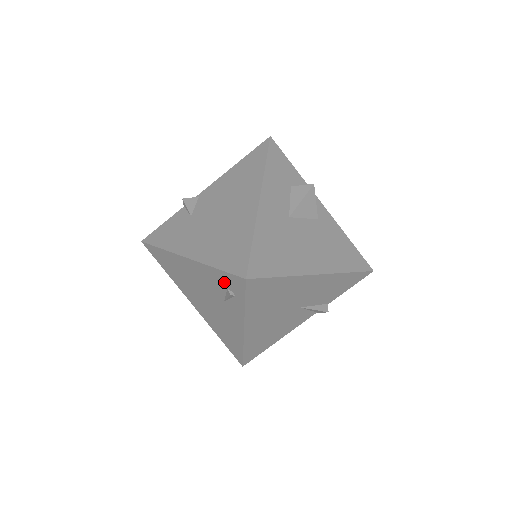
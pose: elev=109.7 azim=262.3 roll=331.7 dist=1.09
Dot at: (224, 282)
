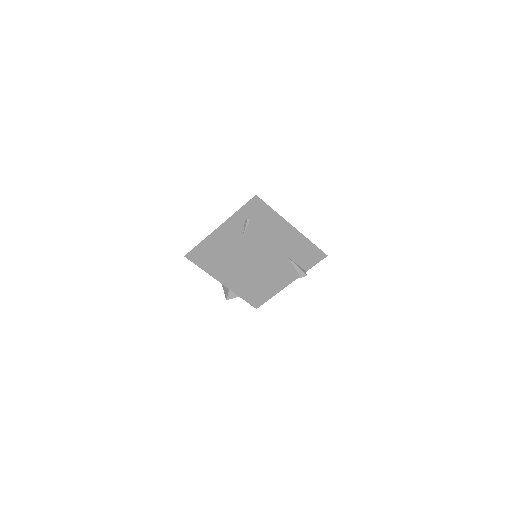
Dot at: (243, 216)
